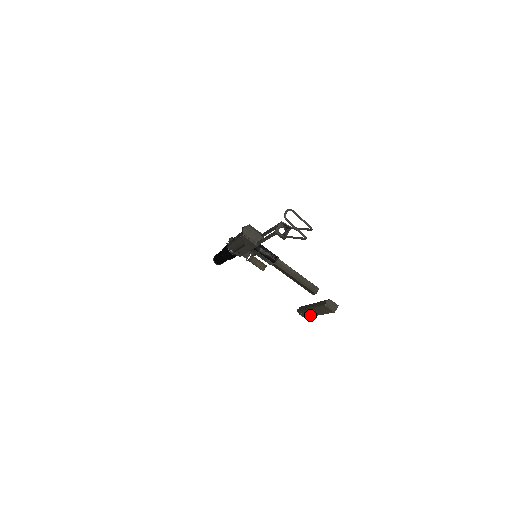
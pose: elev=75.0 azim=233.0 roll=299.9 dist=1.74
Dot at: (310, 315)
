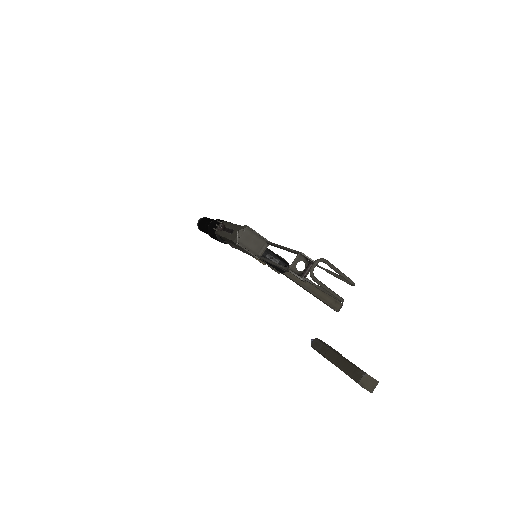
Dot at: occluded
